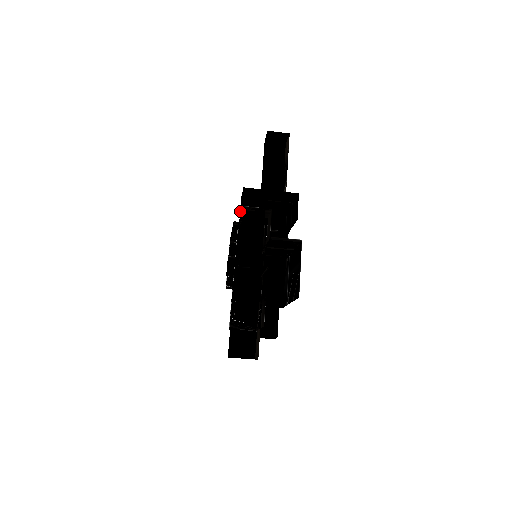
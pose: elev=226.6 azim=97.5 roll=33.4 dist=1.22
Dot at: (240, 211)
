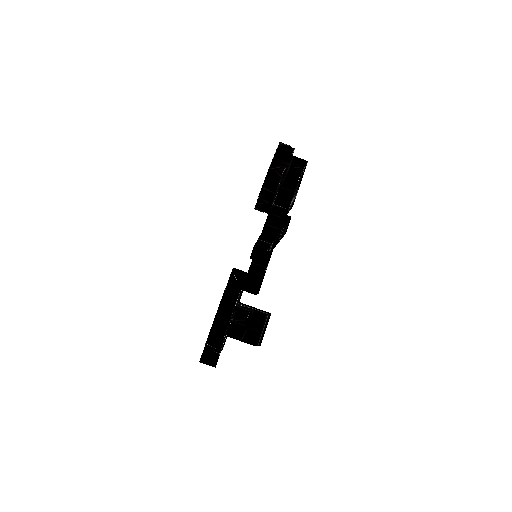
Dot at: occluded
